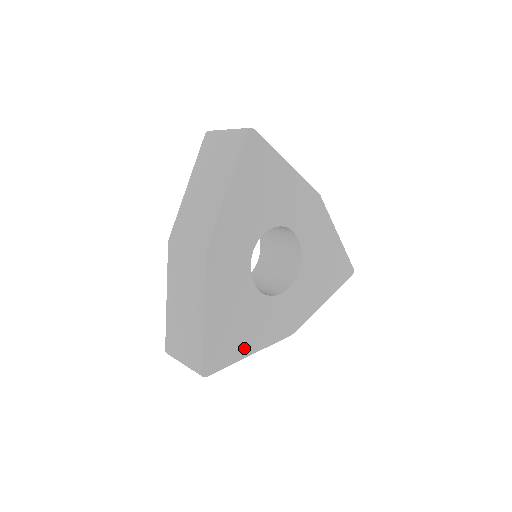
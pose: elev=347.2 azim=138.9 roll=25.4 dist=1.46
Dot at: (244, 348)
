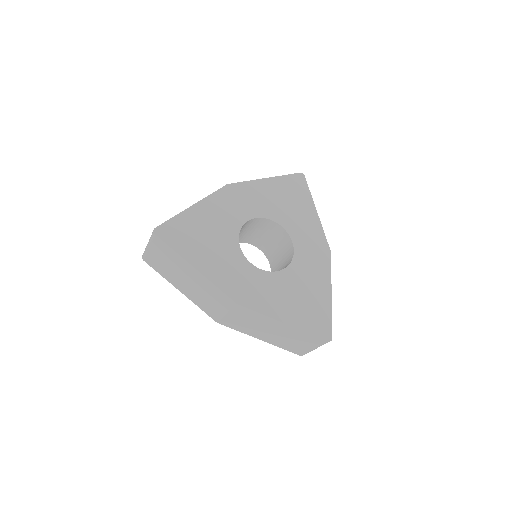
Dot at: (195, 257)
